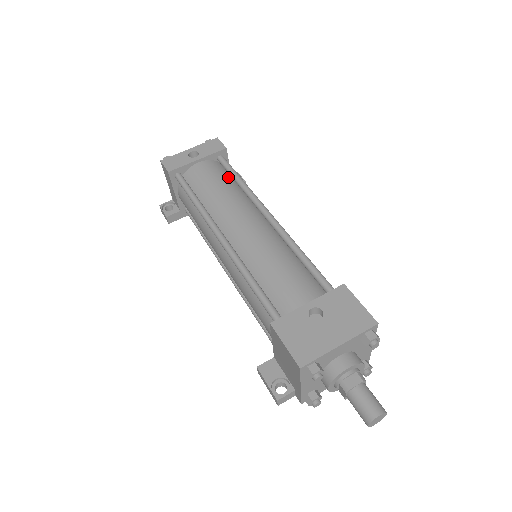
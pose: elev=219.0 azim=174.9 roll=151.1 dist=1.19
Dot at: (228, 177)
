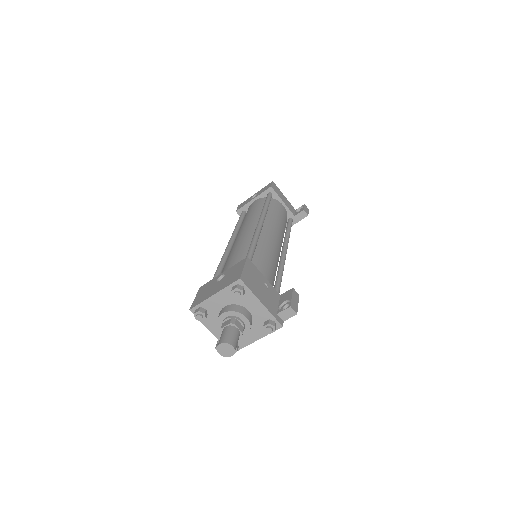
Dot at: occluded
